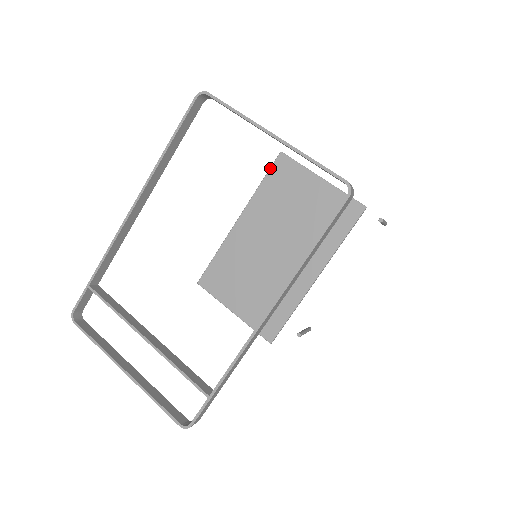
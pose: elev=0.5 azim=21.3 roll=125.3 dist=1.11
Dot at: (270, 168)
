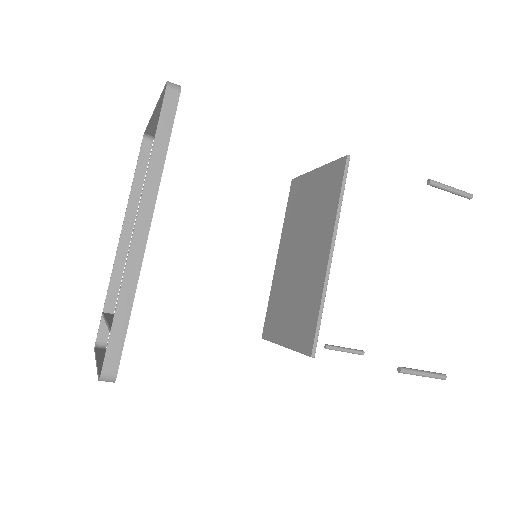
Dot at: (288, 197)
